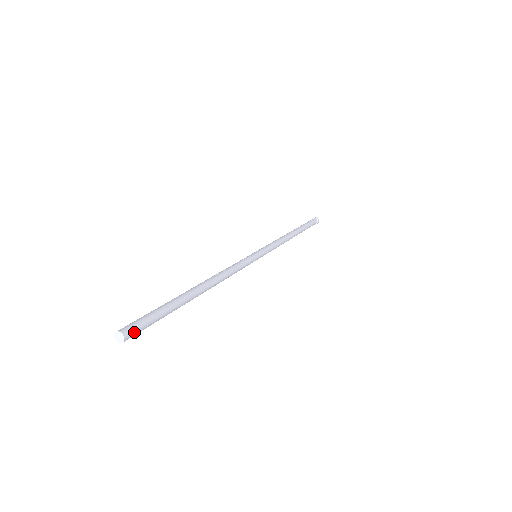
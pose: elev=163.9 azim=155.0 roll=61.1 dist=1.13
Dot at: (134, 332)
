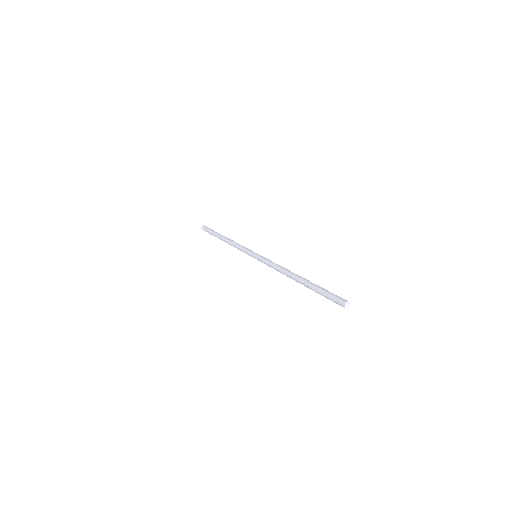
Dot at: (343, 299)
